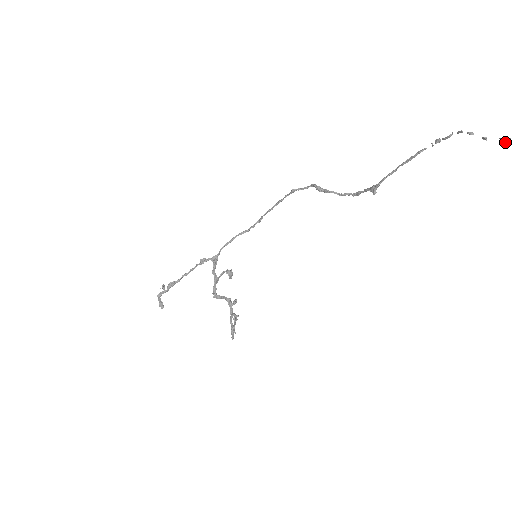
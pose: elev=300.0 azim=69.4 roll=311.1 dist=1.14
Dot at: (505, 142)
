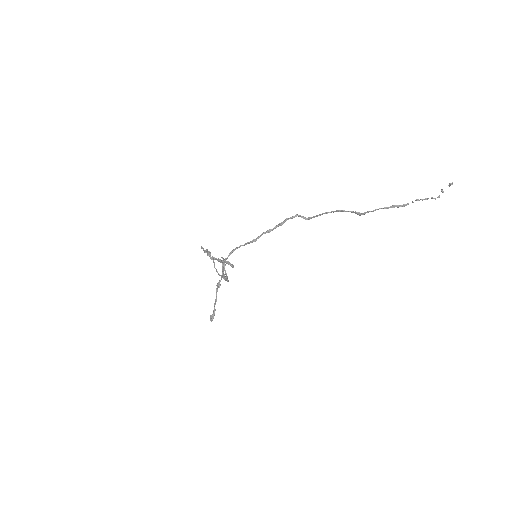
Dot at: occluded
